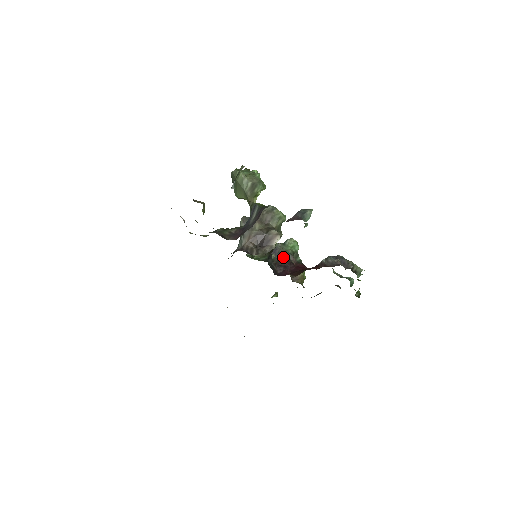
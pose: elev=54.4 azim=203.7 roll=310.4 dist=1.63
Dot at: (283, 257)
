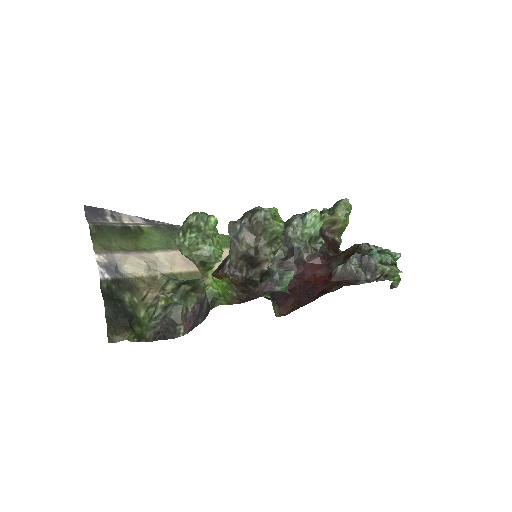
Dot at: (292, 251)
